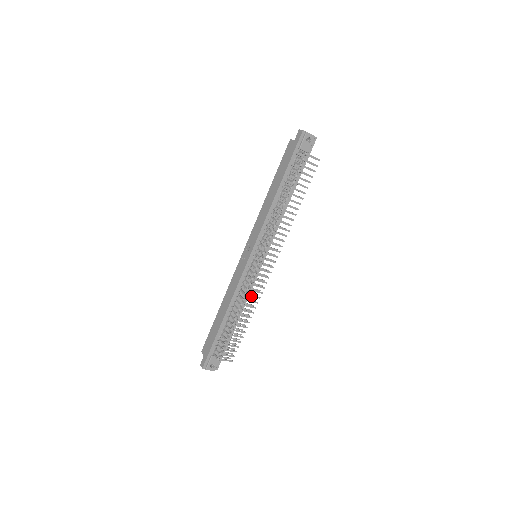
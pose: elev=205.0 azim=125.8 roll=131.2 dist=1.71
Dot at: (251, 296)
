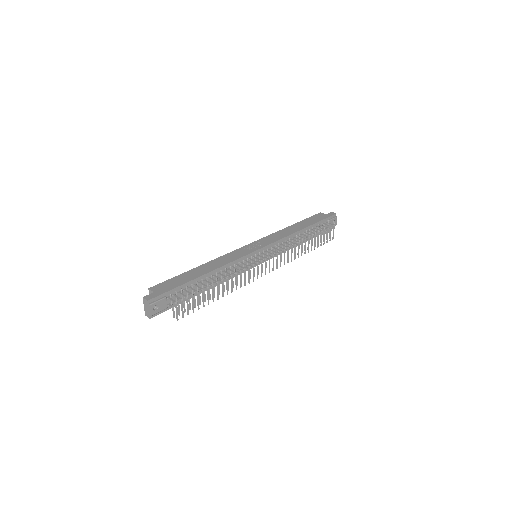
Dot at: (240, 278)
